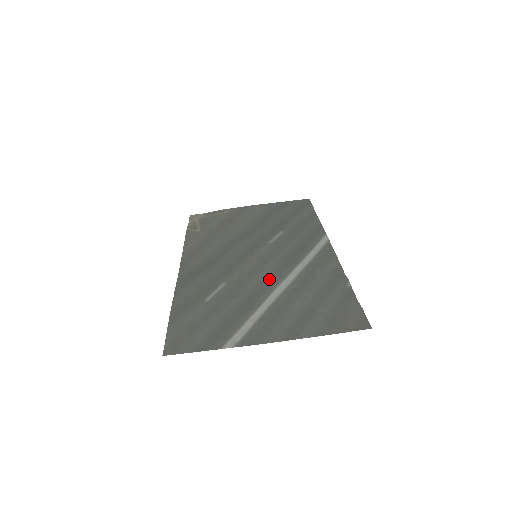
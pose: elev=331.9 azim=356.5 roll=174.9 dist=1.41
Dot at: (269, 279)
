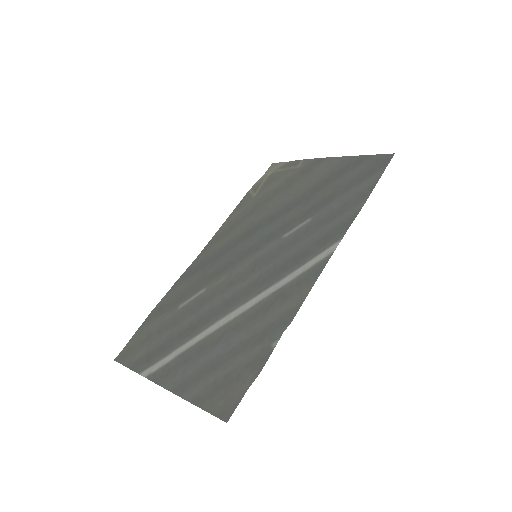
Dot at: (233, 299)
